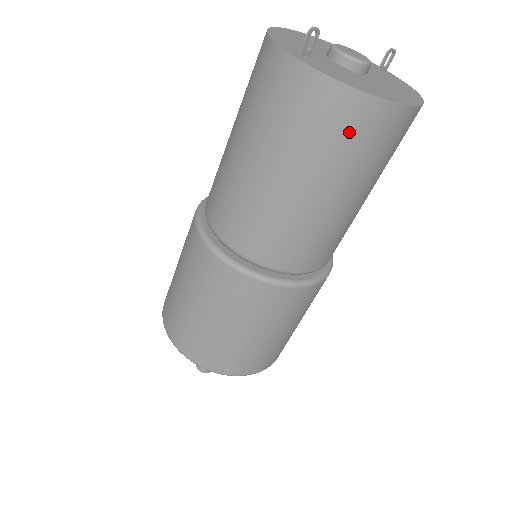
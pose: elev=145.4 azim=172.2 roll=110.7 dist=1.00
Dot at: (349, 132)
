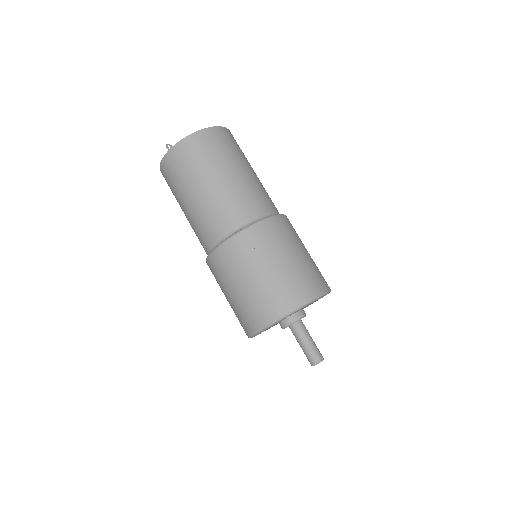
Dot at: (206, 146)
